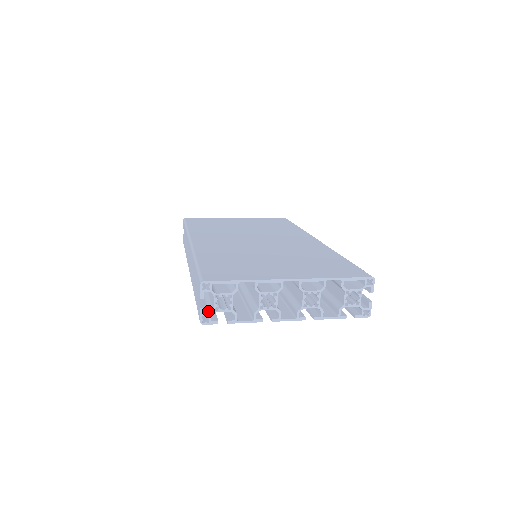
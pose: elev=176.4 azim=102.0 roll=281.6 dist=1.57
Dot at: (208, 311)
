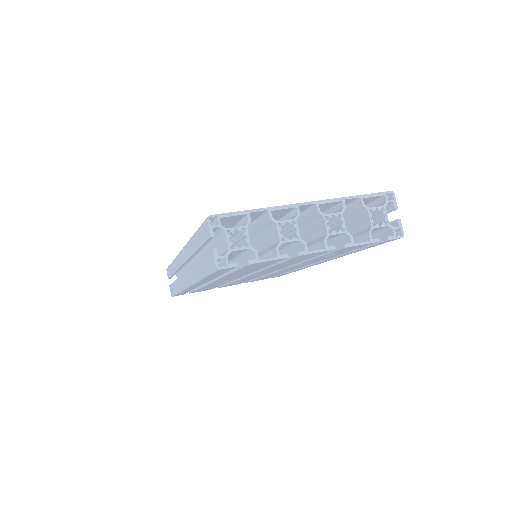
Dot at: occluded
